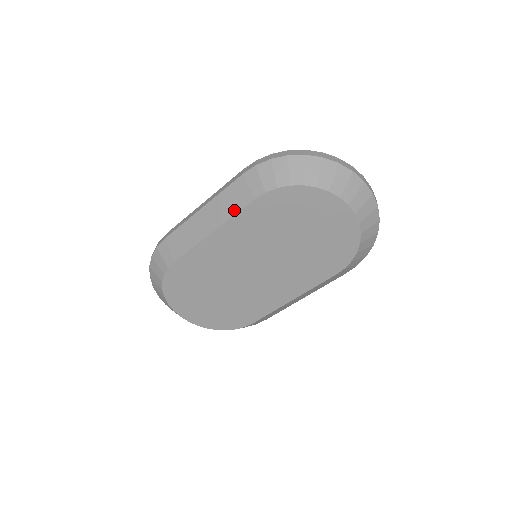
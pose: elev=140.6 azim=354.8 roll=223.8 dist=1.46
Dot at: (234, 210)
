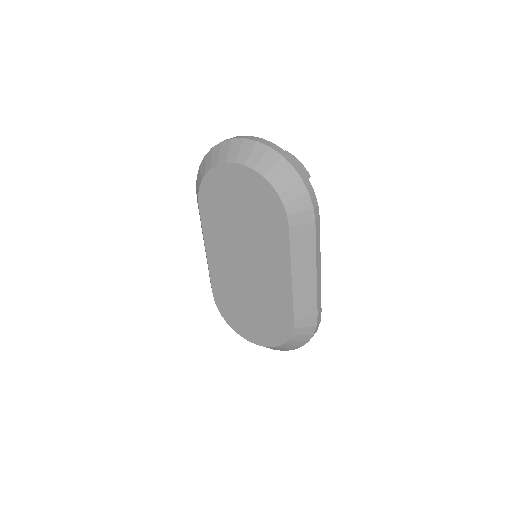
Dot at: occluded
